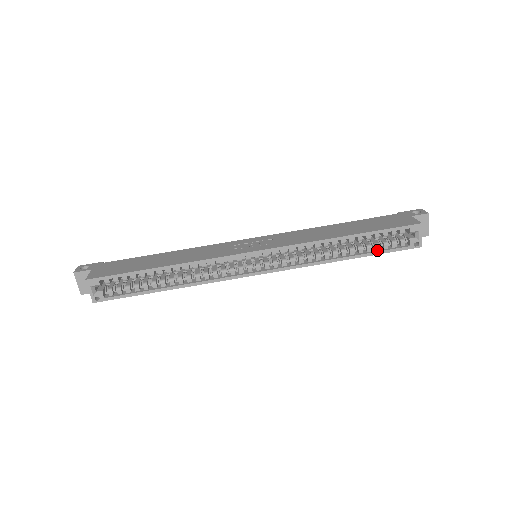
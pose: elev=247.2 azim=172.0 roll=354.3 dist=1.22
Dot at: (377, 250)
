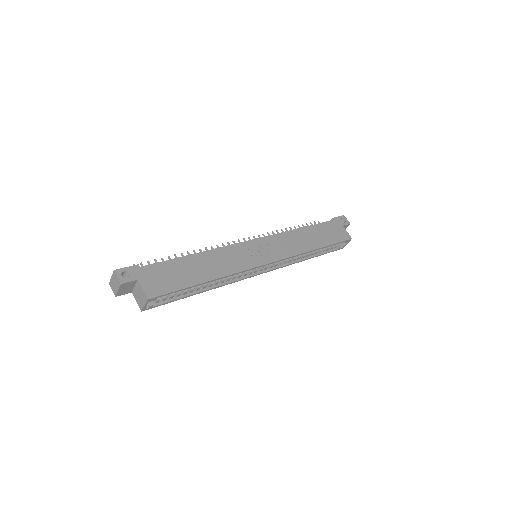
Dot at: (323, 252)
